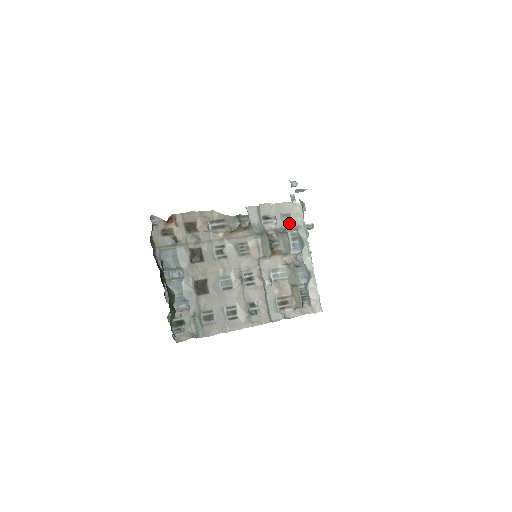
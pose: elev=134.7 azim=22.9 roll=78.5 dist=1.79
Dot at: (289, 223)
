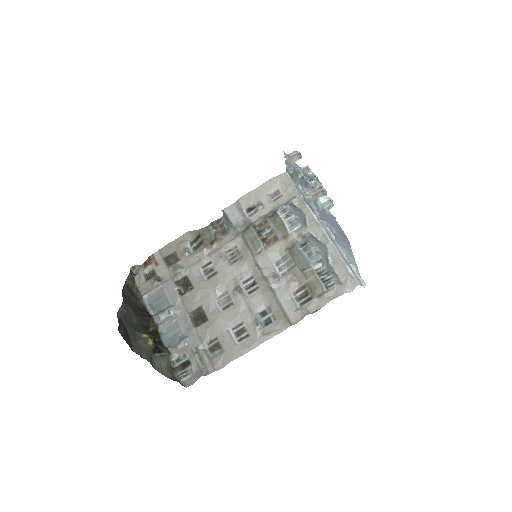
Dot at: (280, 201)
